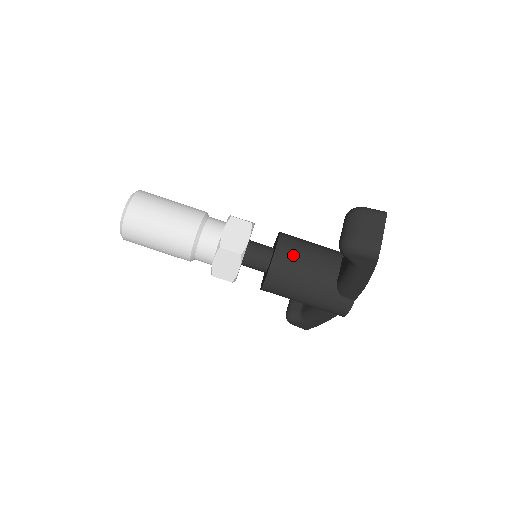
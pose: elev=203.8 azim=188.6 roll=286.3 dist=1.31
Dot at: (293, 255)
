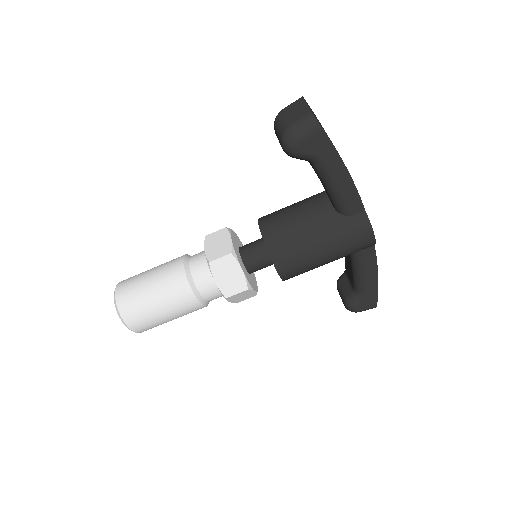
Dot at: (278, 220)
